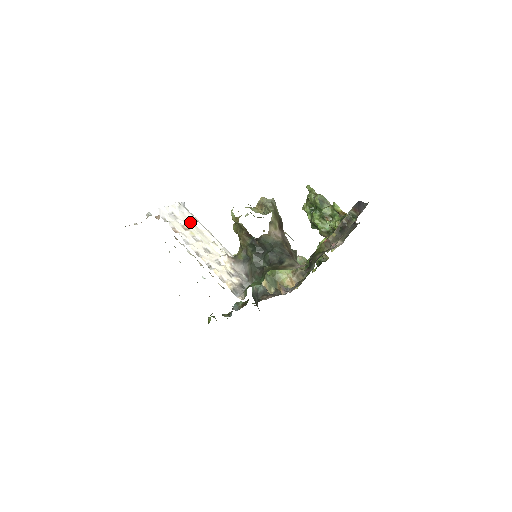
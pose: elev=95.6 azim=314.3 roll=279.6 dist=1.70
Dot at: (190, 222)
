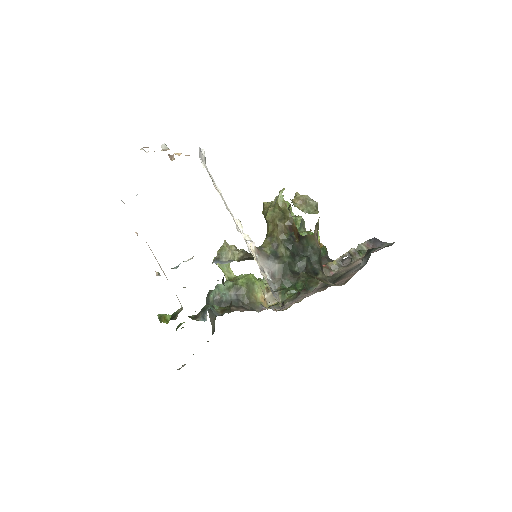
Dot at: occluded
